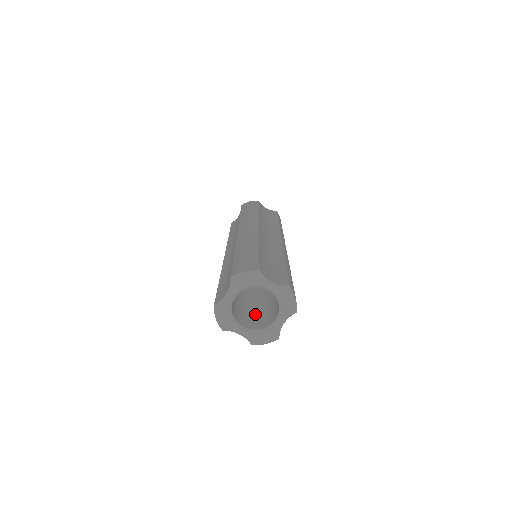
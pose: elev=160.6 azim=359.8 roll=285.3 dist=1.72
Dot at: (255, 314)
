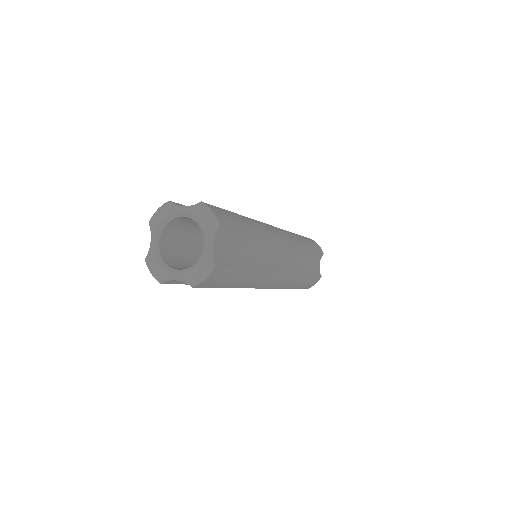
Dot at: occluded
